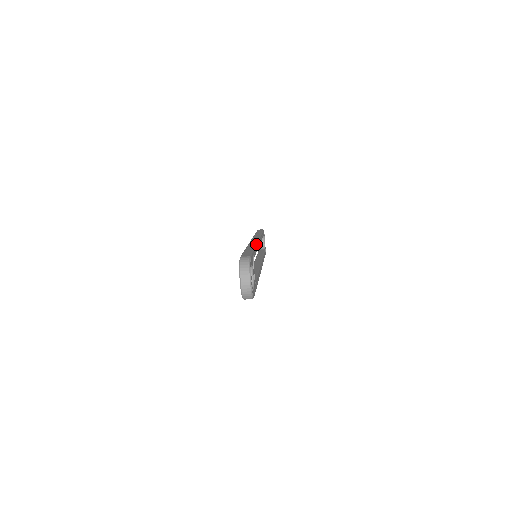
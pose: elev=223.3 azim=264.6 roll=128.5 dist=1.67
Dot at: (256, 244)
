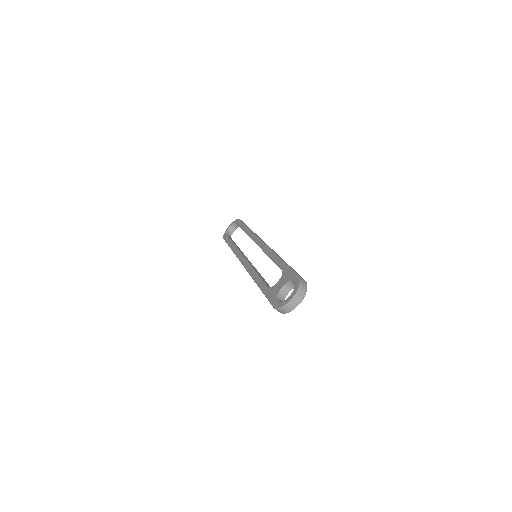
Dot at: occluded
